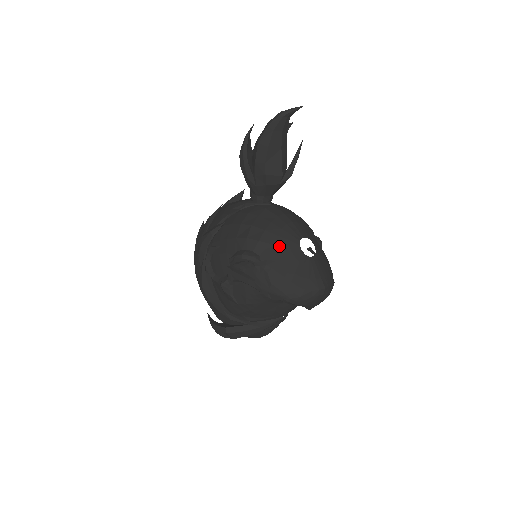
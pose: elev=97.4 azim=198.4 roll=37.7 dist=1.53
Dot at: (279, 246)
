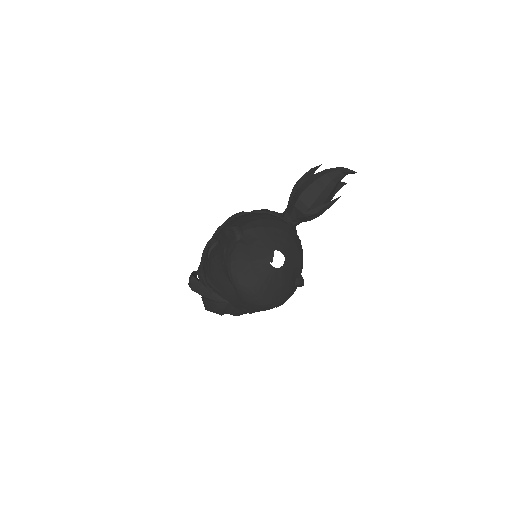
Dot at: (260, 241)
